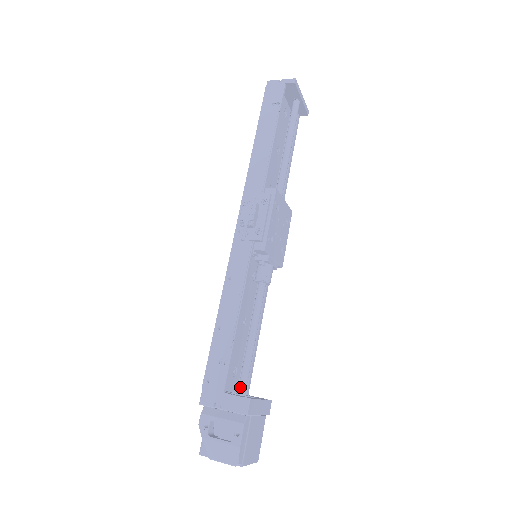
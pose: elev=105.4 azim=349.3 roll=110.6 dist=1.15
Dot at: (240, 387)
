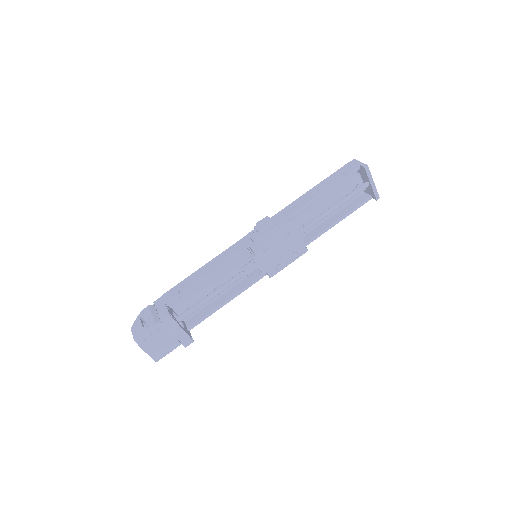
Dot at: (181, 315)
